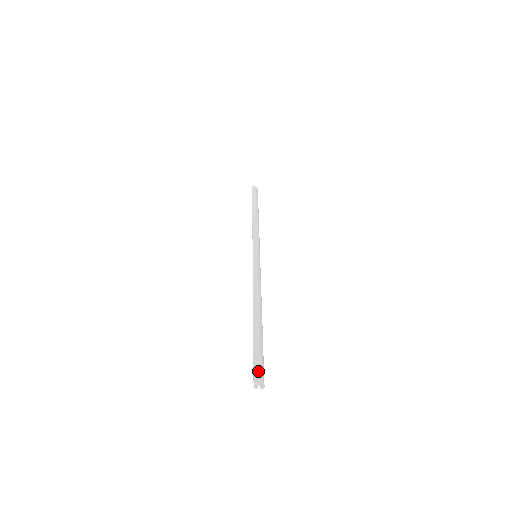
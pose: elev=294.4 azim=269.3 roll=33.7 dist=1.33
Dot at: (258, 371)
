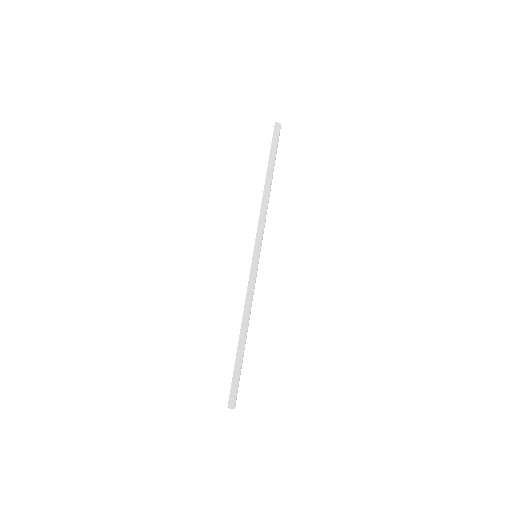
Dot at: (232, 400)
